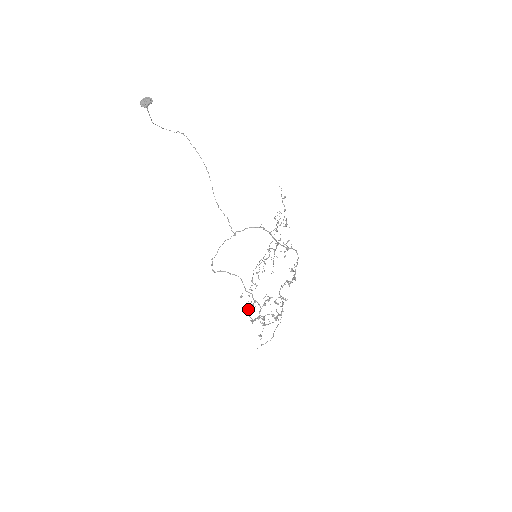
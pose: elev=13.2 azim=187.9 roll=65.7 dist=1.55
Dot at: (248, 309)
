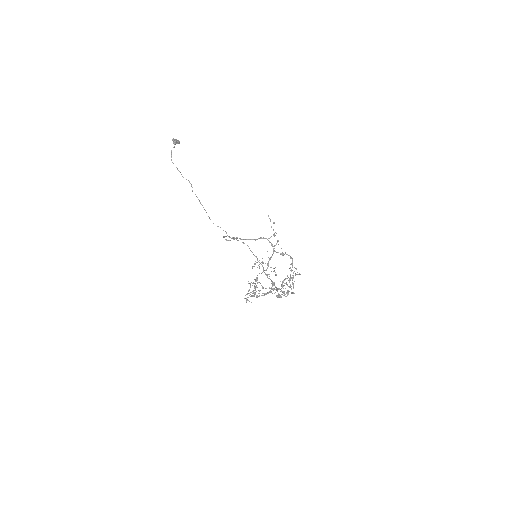
Dot at: (255, 293)
